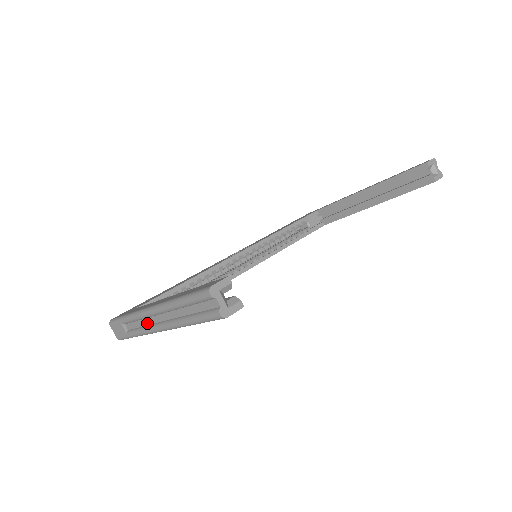
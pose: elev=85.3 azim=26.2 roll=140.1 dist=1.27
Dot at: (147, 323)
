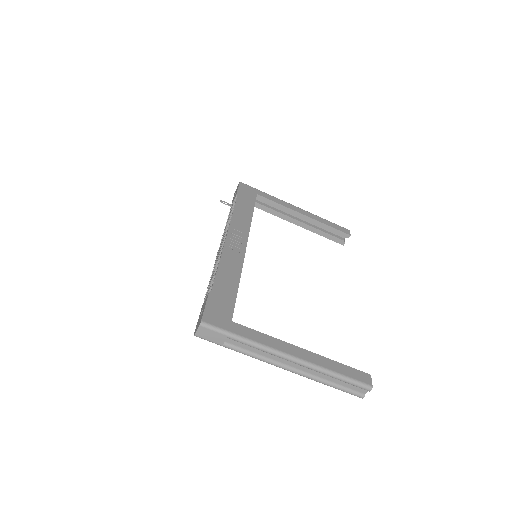
Dot at: (268, 356)
